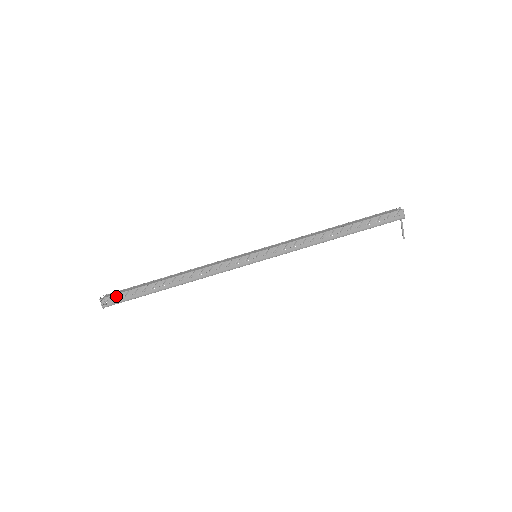
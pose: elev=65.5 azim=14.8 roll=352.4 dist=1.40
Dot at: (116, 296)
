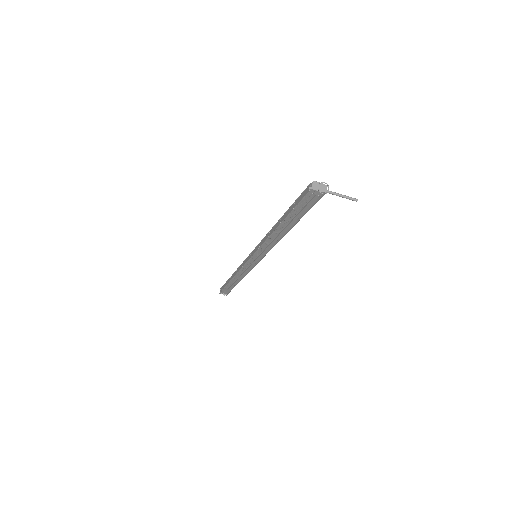
Dot at: (223, 291)
